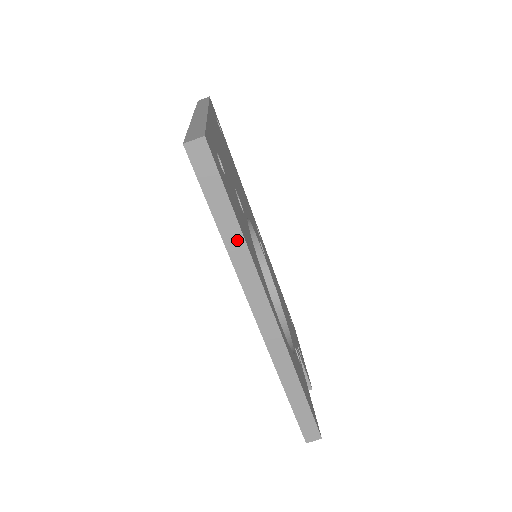
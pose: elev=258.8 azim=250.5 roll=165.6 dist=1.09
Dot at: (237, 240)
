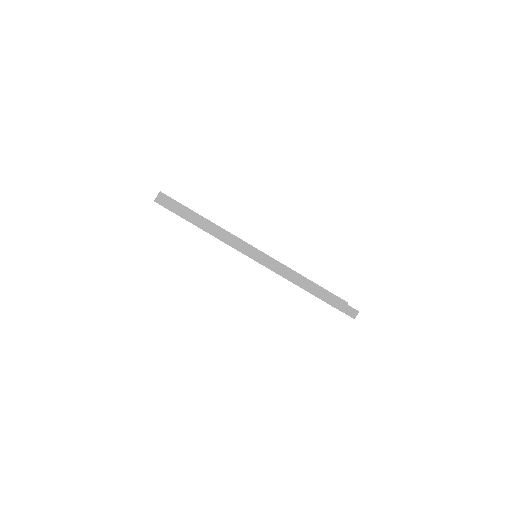
Dot at: (209, 225)
